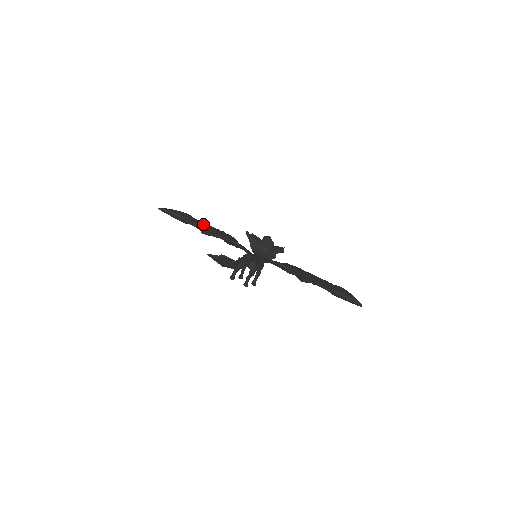
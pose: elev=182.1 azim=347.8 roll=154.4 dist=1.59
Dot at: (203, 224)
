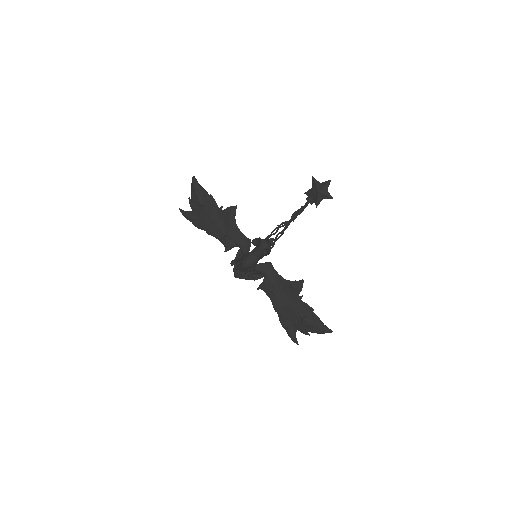
Dot at: occluded
